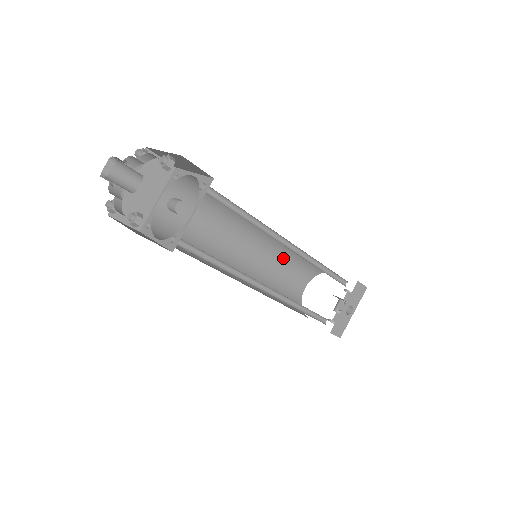
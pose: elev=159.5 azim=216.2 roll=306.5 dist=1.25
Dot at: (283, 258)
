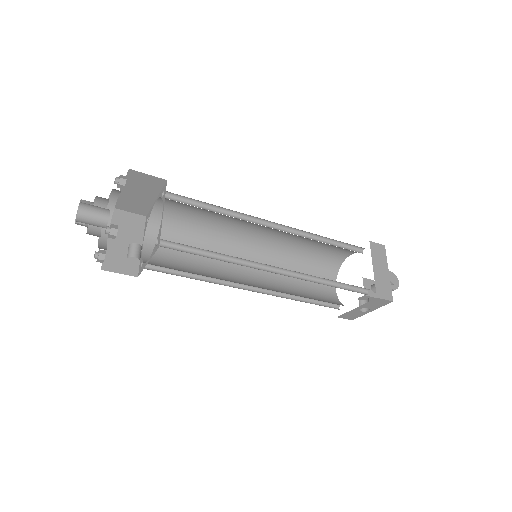
Dot at: (314, 240)
